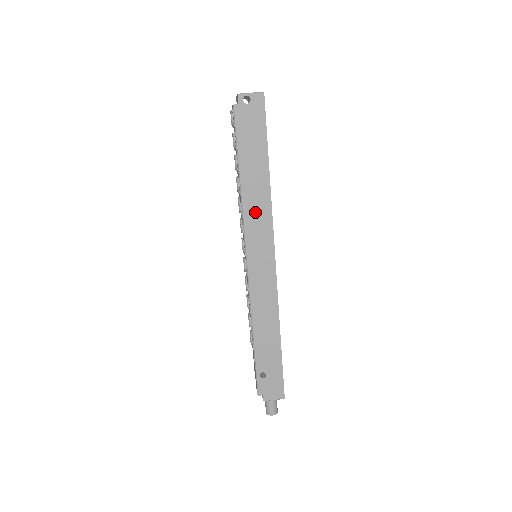
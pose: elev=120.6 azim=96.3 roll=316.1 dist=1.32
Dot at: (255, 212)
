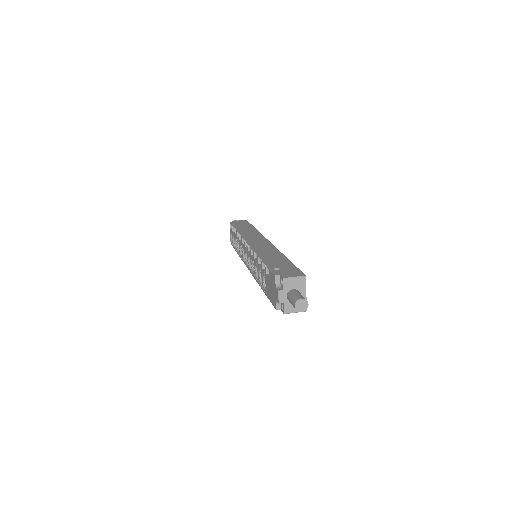
Dot at: (249, 234)
